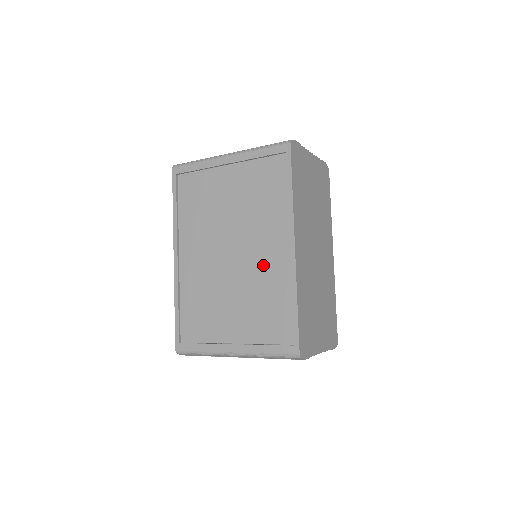
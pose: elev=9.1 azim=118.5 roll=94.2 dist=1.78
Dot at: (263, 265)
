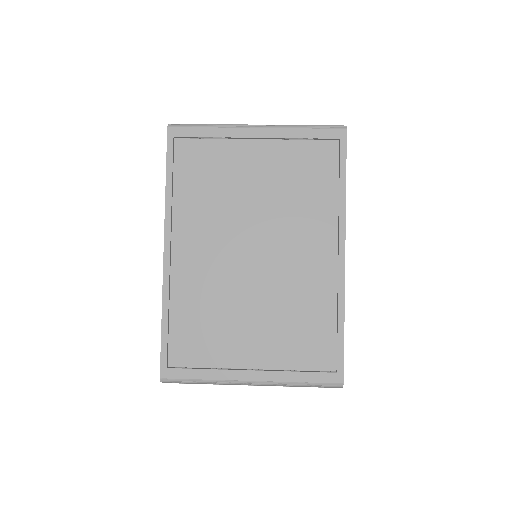
Dot at: (299, 273)
